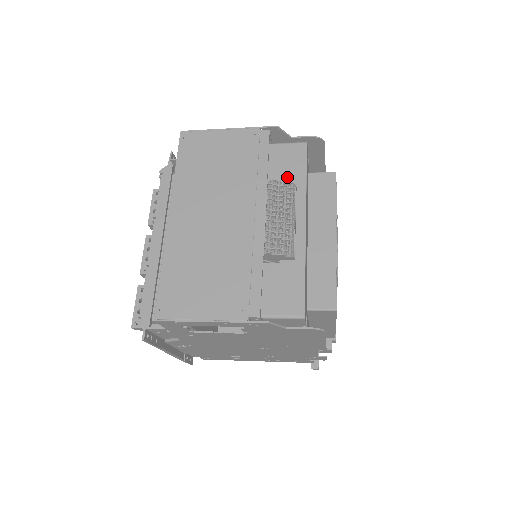
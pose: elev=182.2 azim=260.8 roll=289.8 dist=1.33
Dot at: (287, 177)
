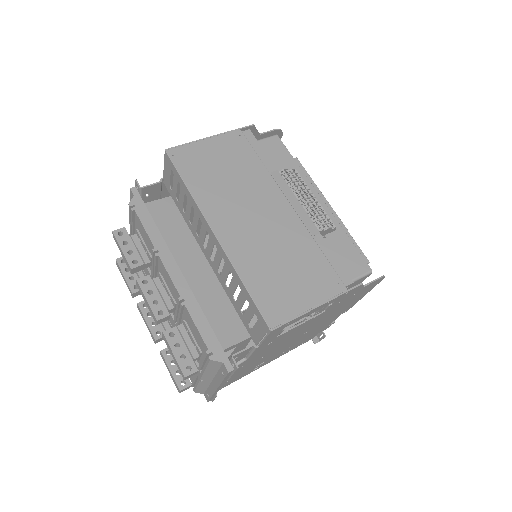
Dot at: (282, 167)
